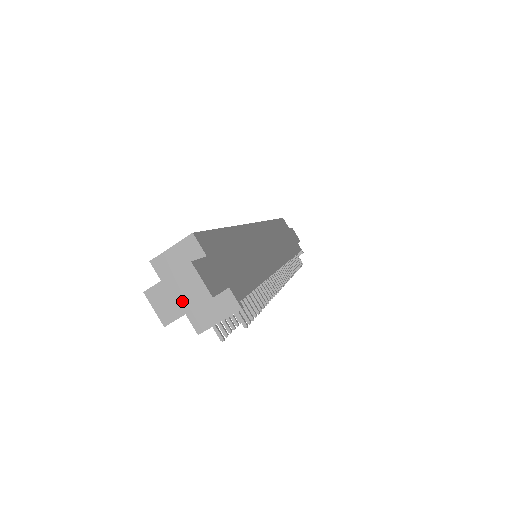
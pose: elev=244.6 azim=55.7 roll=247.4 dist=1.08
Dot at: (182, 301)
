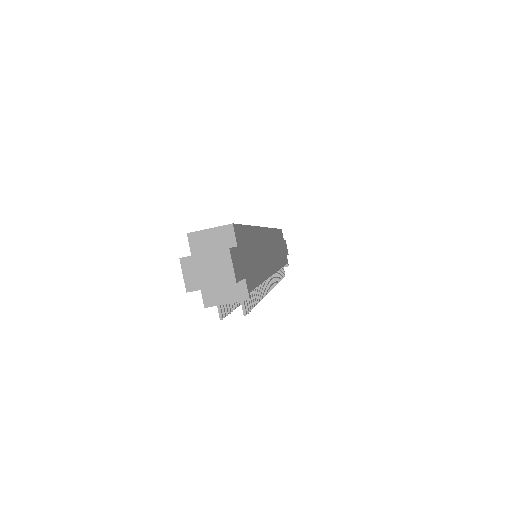
Dot at: (210, 277)
